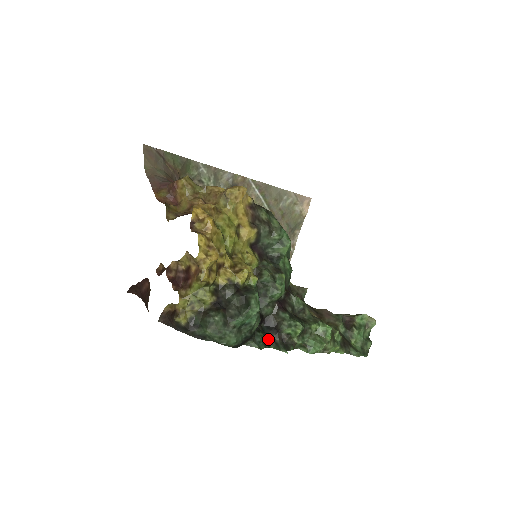
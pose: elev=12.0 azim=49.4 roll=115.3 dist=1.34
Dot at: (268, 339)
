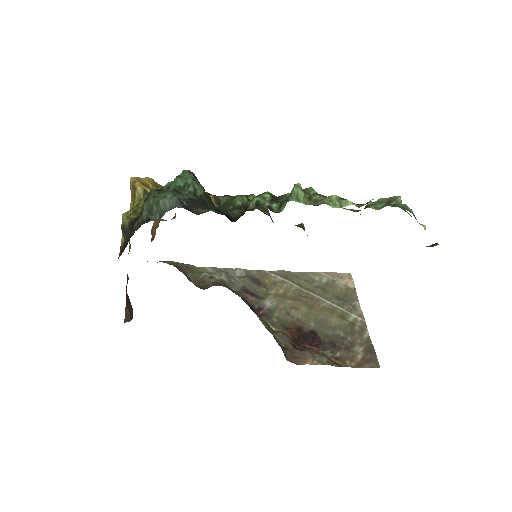
Dot at: occluded
